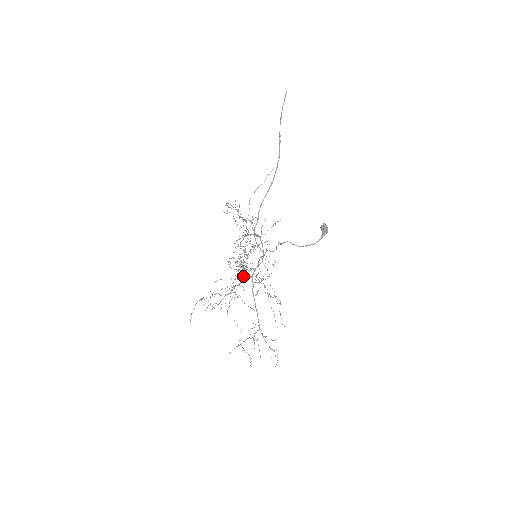
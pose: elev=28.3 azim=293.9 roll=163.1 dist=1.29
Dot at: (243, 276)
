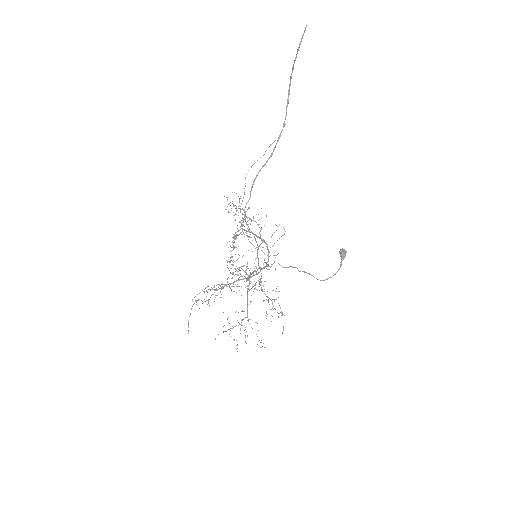
Dot at: occluded
